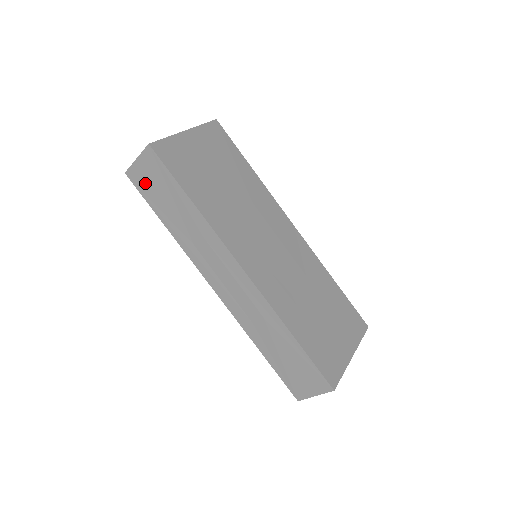
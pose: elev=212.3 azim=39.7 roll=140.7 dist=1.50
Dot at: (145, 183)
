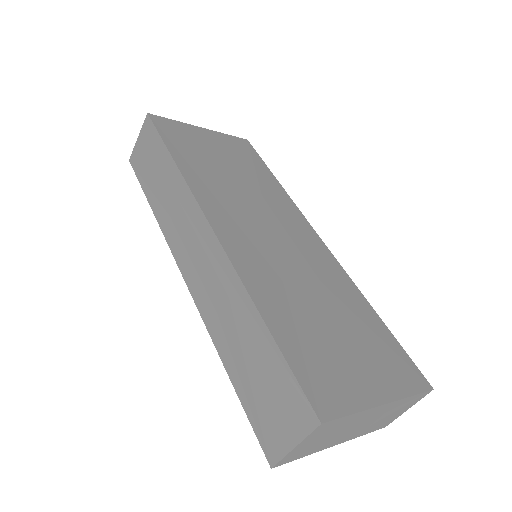
Dot at: (141, 161)
